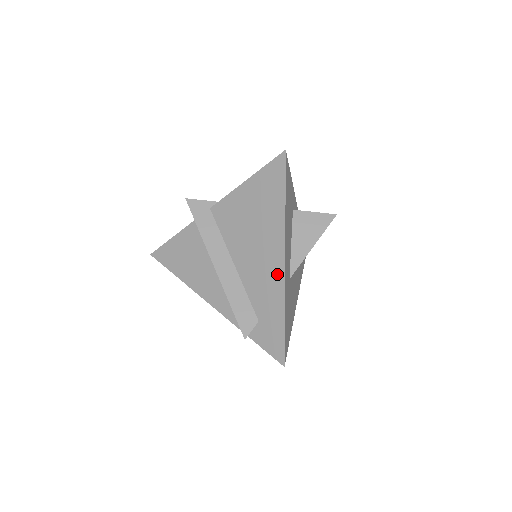
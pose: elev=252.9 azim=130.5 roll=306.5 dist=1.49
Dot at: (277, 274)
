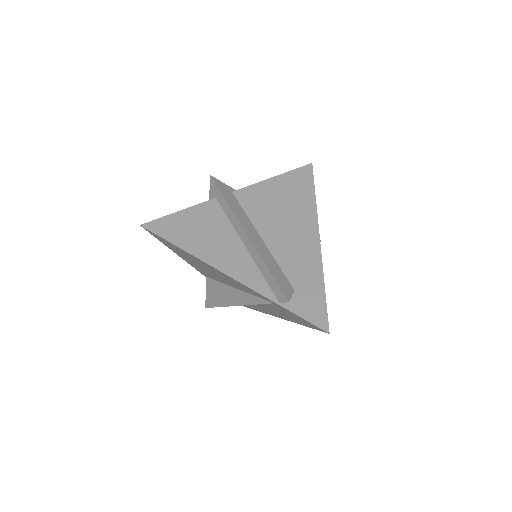
Dot at: (313, 249)
